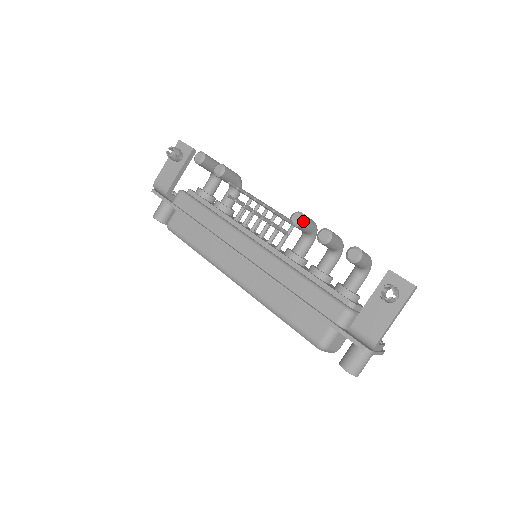
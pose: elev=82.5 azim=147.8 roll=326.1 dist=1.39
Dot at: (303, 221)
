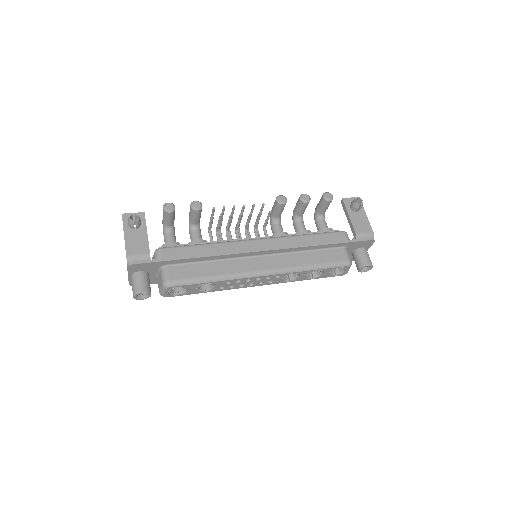
Dot at: (286, 198)
